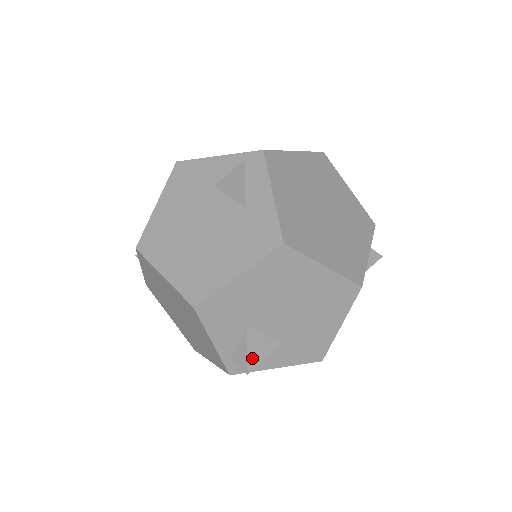
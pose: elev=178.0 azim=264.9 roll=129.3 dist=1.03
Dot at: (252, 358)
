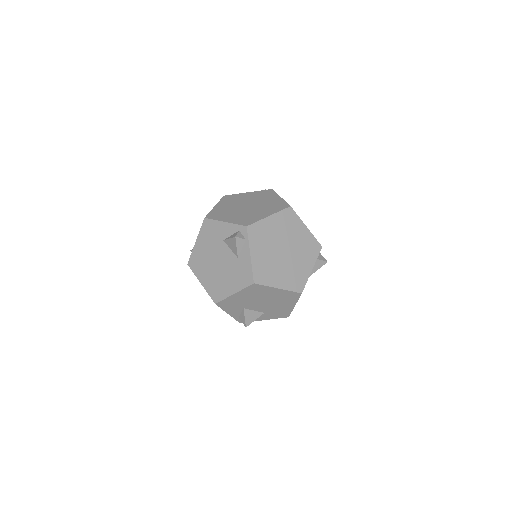
Dot at: (248, 321)
